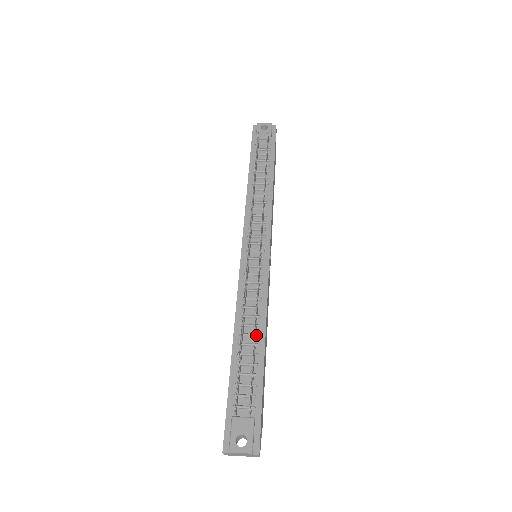
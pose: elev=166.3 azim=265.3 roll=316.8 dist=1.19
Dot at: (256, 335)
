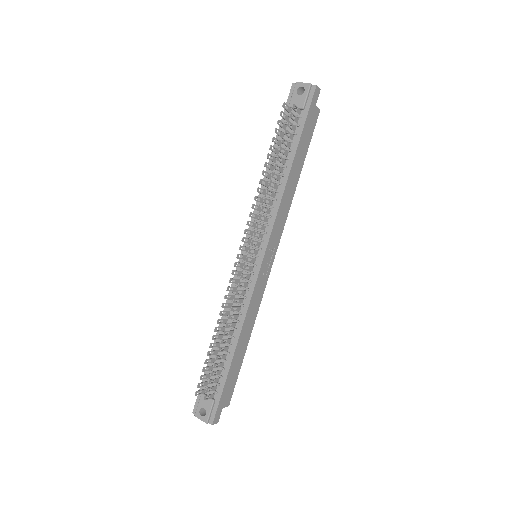
Dot at: (231, 337)
